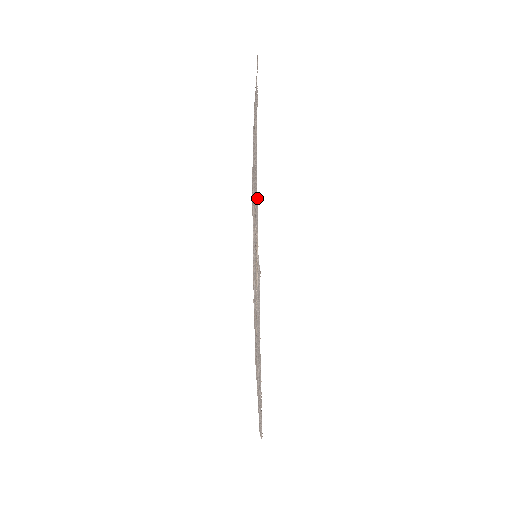
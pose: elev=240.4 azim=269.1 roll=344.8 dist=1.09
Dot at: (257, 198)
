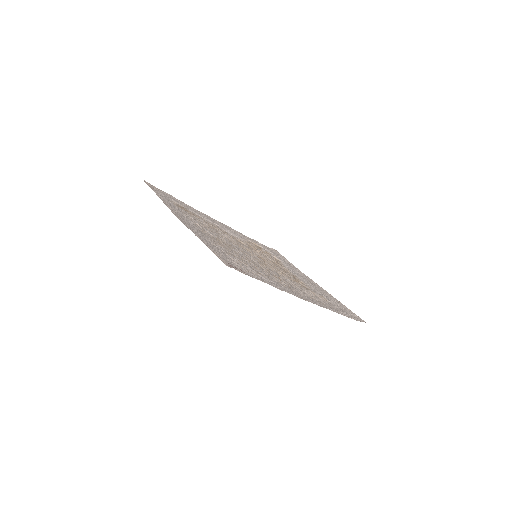
Dot at: (227, 226)
